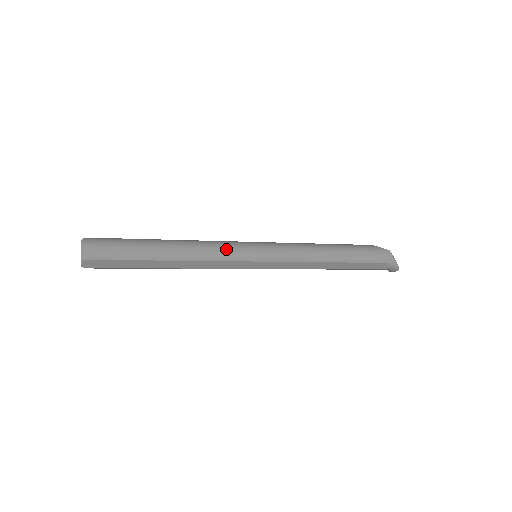
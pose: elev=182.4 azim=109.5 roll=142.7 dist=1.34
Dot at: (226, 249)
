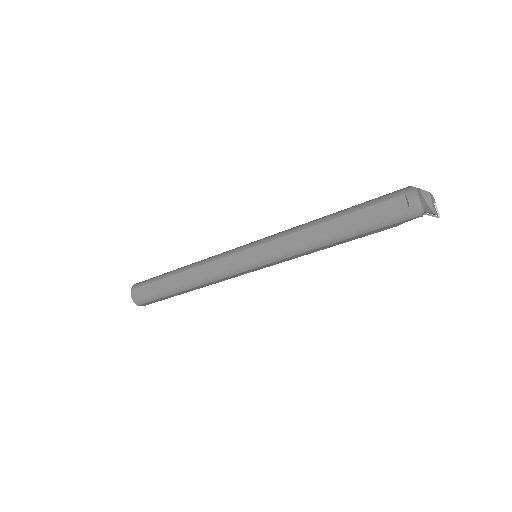
Dot at: (223, 253)
